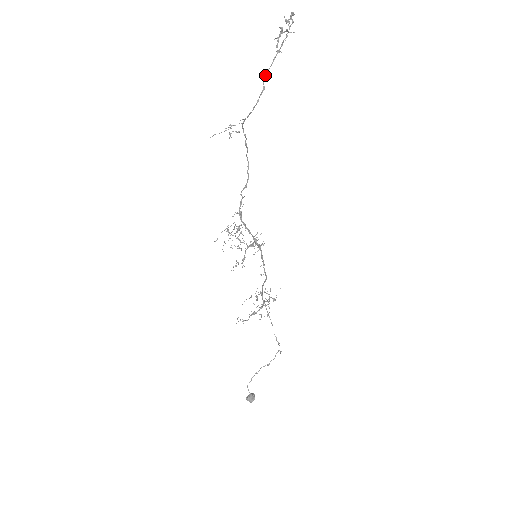
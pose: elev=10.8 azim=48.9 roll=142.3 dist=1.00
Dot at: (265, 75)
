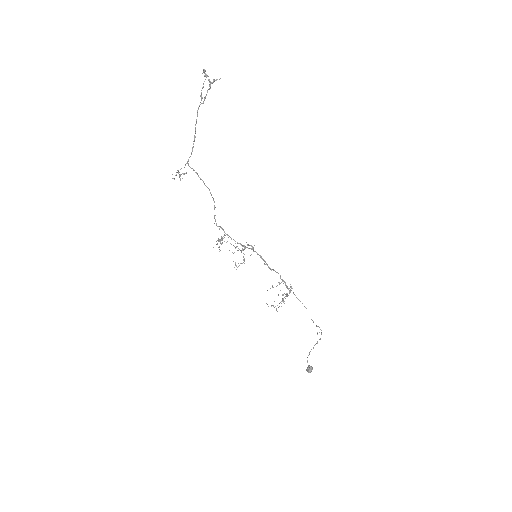
Dot at: (195, 125)
